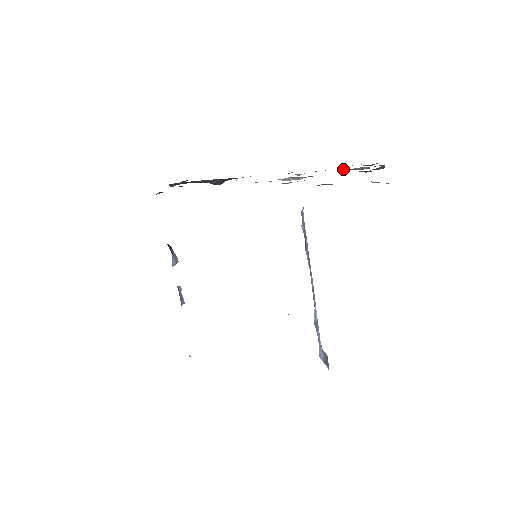
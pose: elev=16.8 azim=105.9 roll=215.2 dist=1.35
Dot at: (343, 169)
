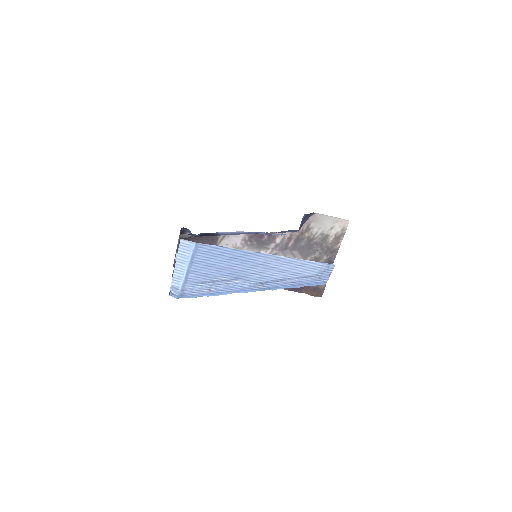
Dot at: occluded
